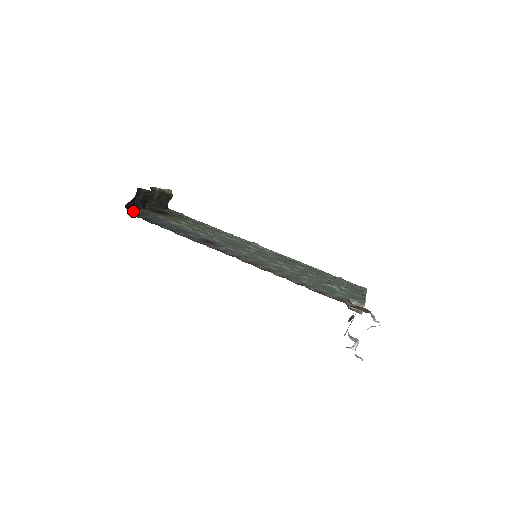
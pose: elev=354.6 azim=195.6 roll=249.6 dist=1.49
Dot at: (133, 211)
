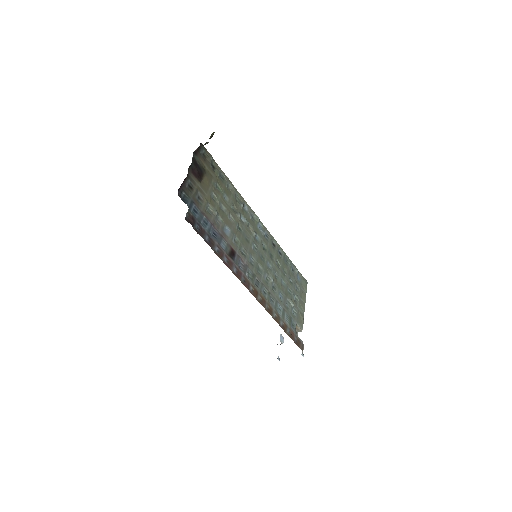
Dot at: occluded
